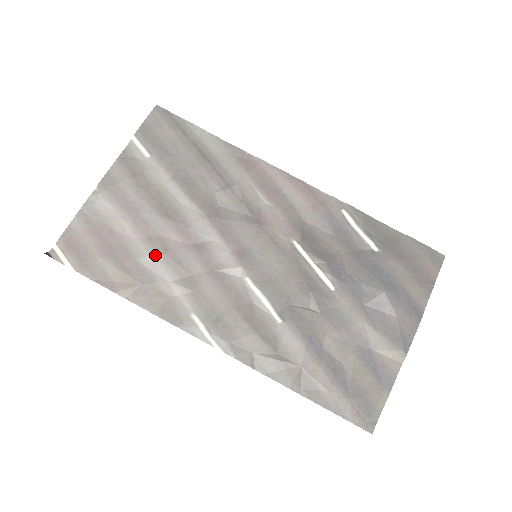
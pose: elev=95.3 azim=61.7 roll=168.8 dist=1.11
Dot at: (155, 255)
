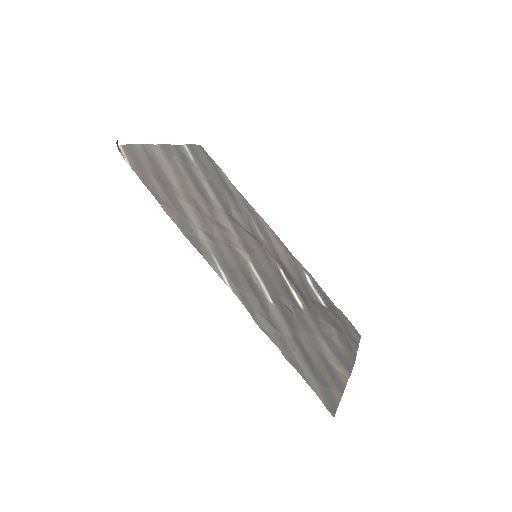
Dot at: (190, 206)
